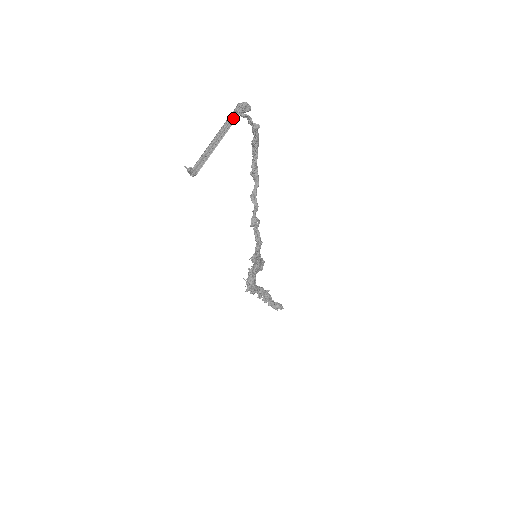
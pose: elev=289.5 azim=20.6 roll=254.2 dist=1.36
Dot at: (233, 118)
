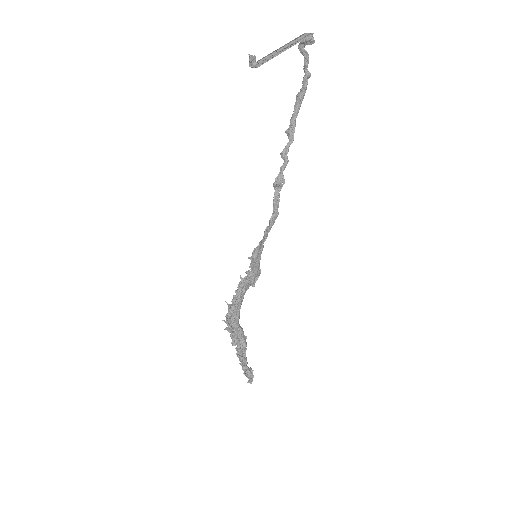
Dot at: (299, 40)
